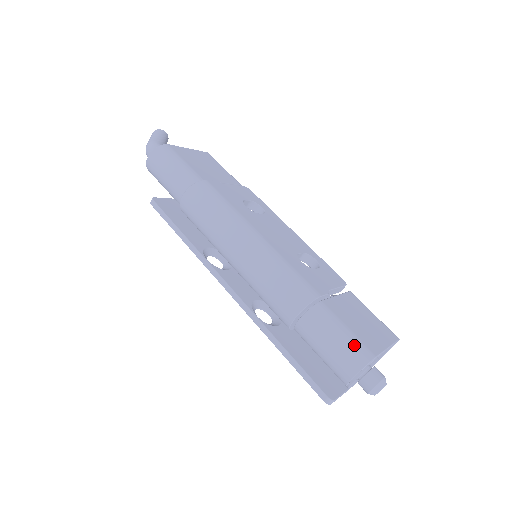
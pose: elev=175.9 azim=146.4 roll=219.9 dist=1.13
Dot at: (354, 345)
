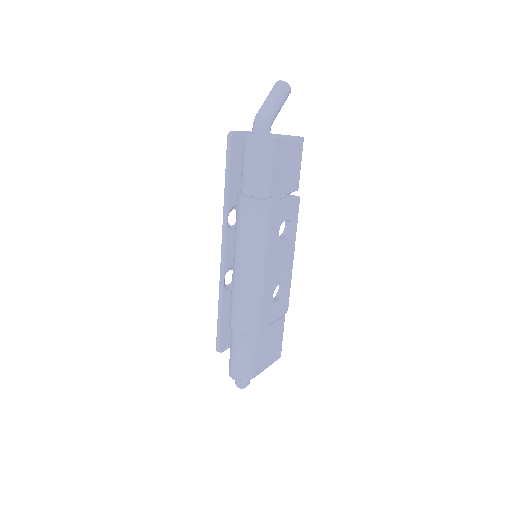
Dot at: (249, 368)
